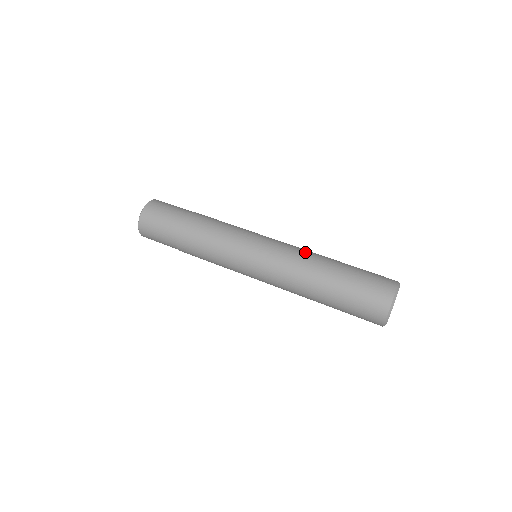
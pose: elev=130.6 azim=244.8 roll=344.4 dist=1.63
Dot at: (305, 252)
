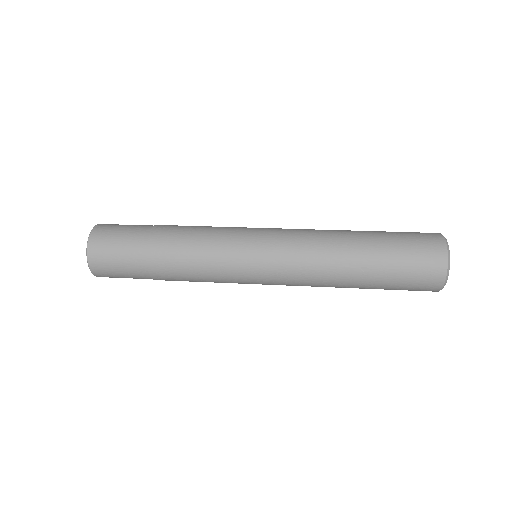
Dot at: occluded
